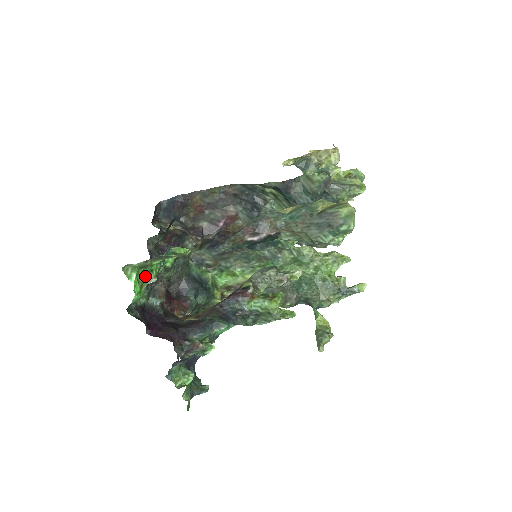
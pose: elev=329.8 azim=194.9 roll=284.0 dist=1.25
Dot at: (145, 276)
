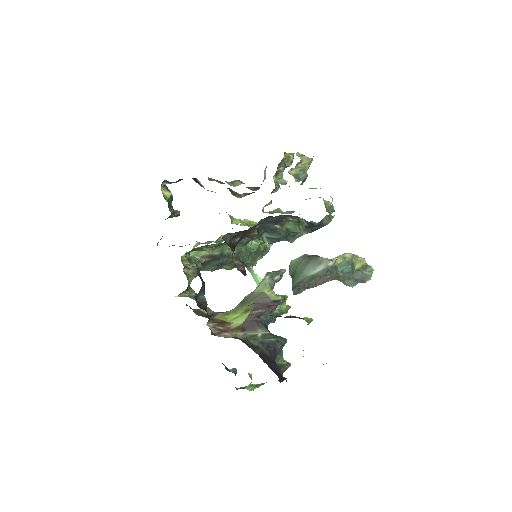
Dot at: occluded
